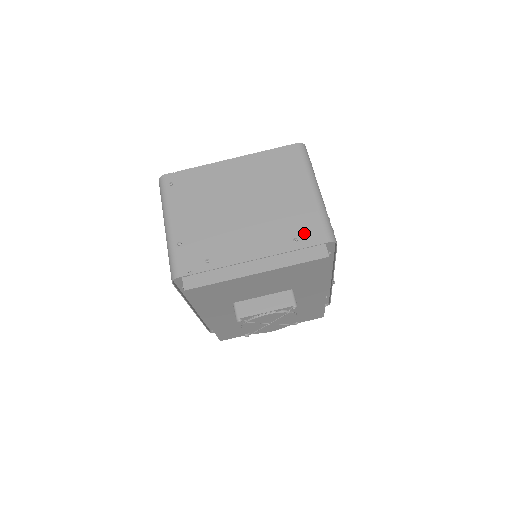
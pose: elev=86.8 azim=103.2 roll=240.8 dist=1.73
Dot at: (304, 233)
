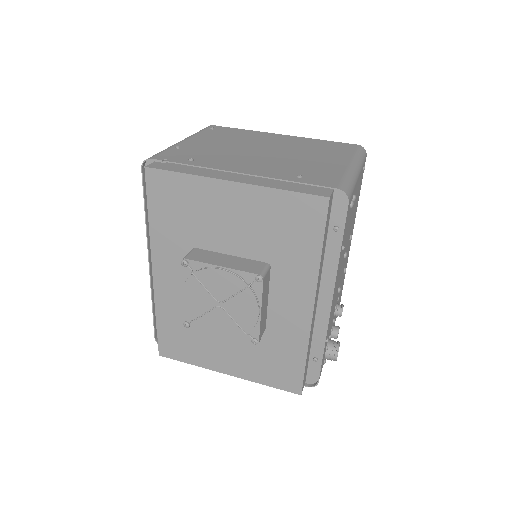
Dot at: (314, 177)
